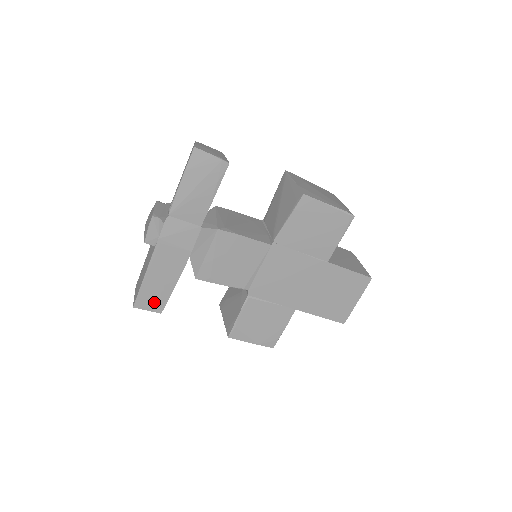
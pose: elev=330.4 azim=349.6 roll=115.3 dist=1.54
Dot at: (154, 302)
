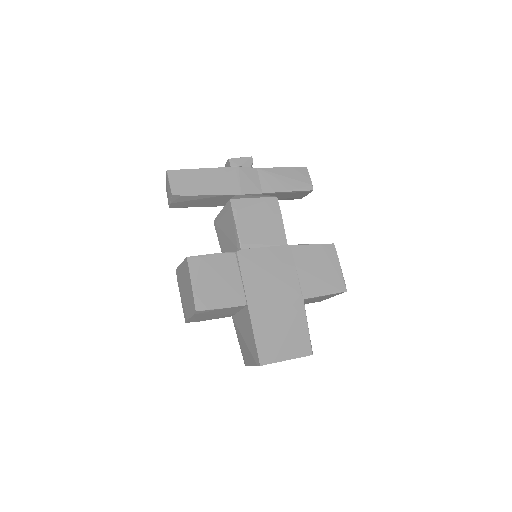
Dot at: (181, 185)
